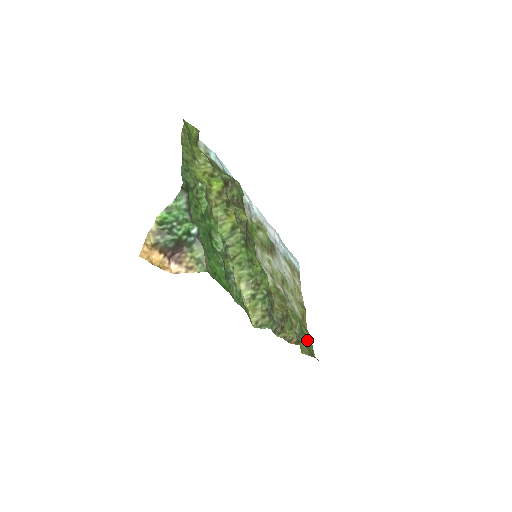
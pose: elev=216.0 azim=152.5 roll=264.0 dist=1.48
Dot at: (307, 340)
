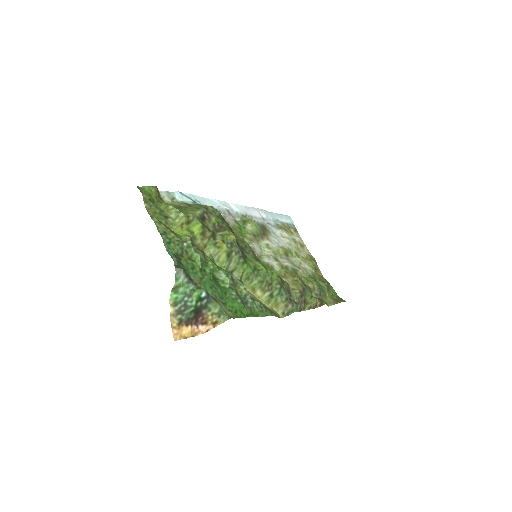
Dot at: (327, 291)
